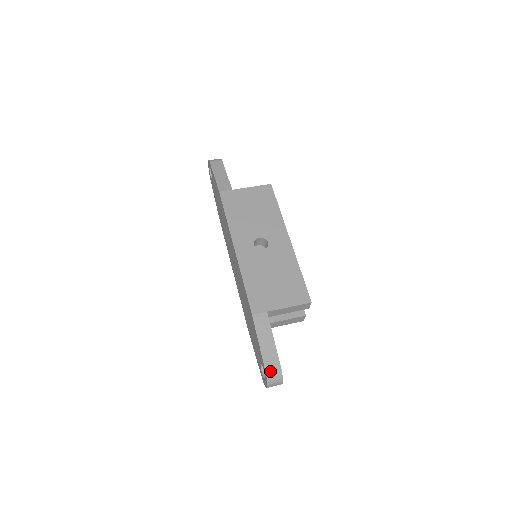
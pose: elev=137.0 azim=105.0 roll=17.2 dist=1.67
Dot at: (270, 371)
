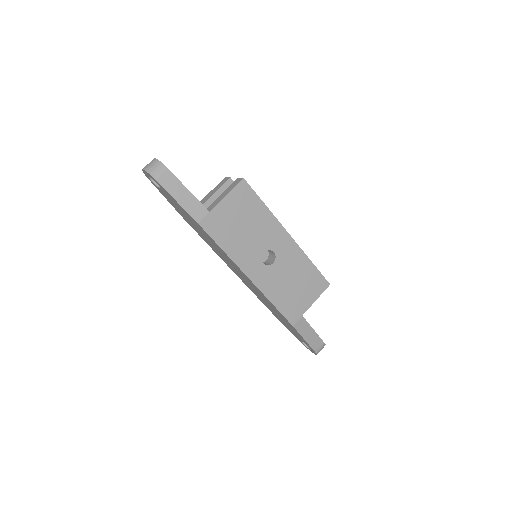
Dot at: (318, 350)
